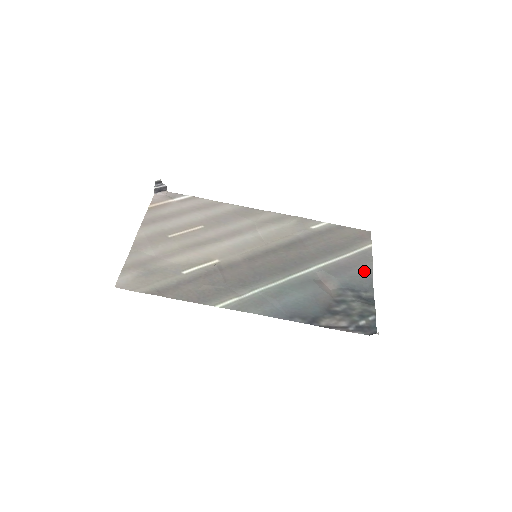
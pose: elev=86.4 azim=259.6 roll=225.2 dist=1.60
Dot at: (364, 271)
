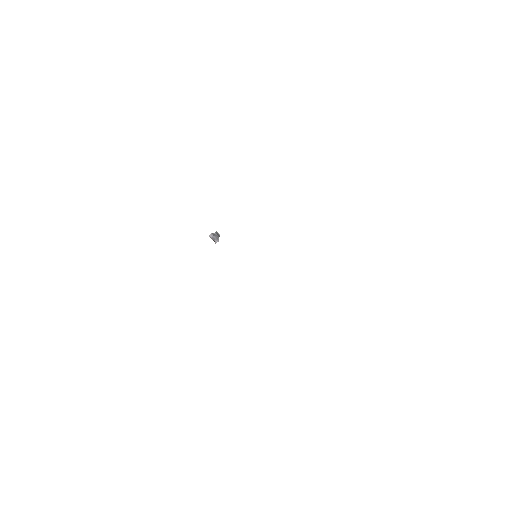
Dot at: occluded
